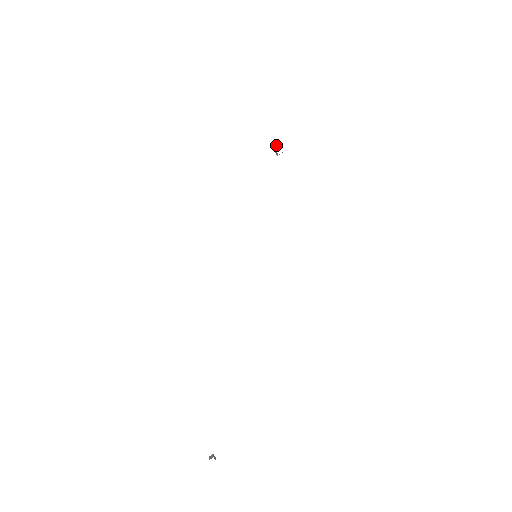
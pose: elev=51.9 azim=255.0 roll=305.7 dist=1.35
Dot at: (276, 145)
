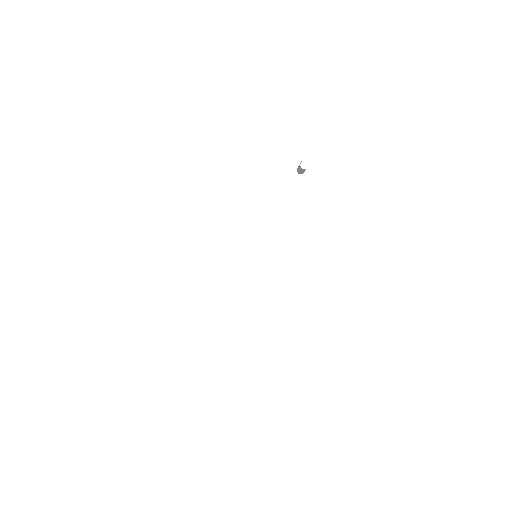
Dot at: (300, 163)
